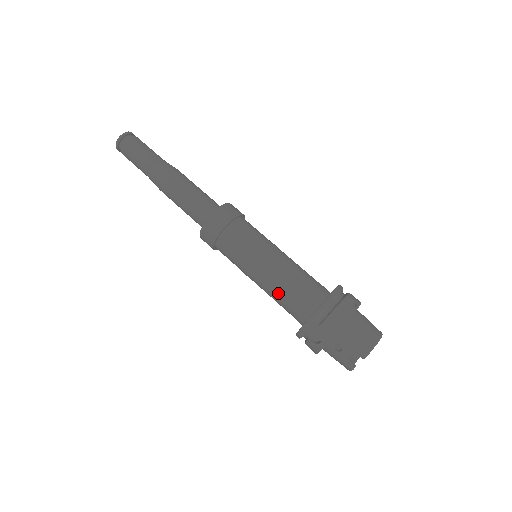
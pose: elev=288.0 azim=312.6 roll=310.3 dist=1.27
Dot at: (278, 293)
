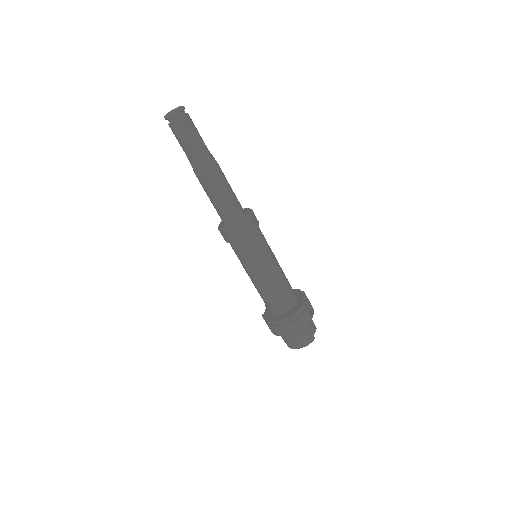
Dot at: occluded
